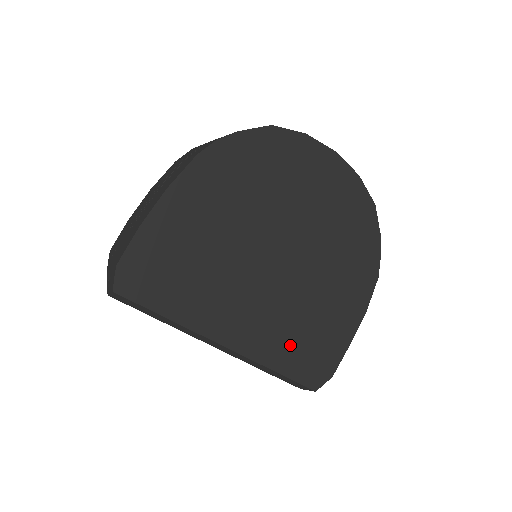
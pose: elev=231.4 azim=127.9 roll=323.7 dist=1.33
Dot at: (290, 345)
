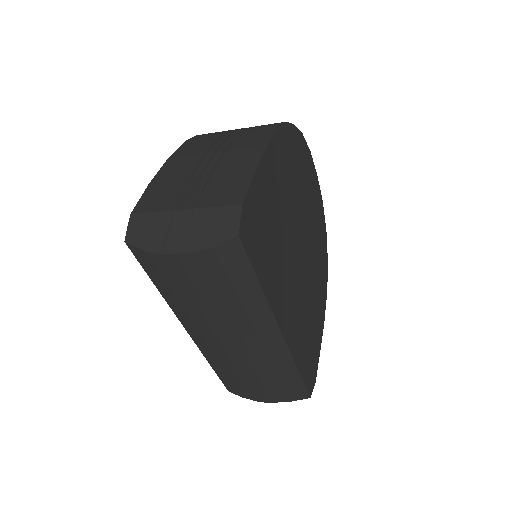
Dot at: (303, 343)
